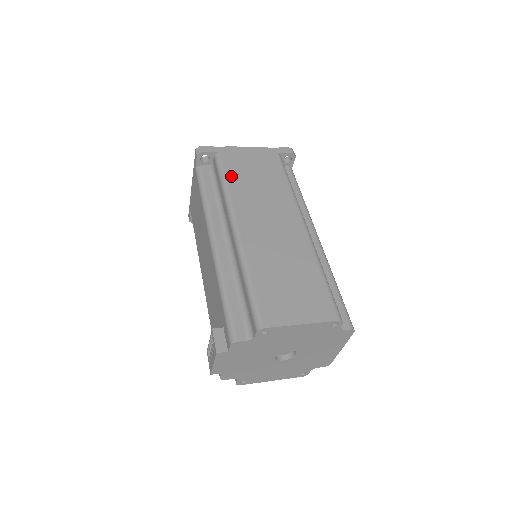
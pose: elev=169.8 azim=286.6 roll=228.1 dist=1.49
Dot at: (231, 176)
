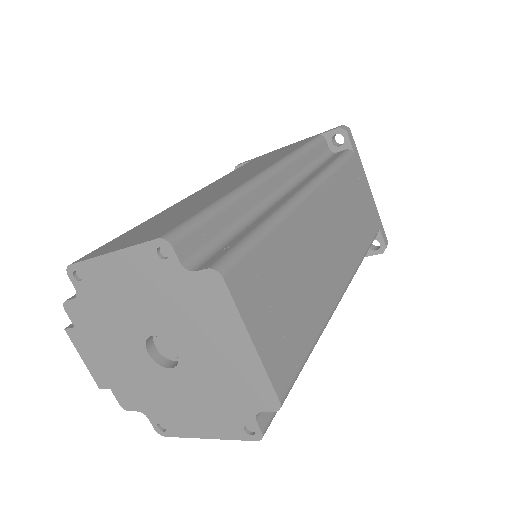
Dot at: (238, 169)
